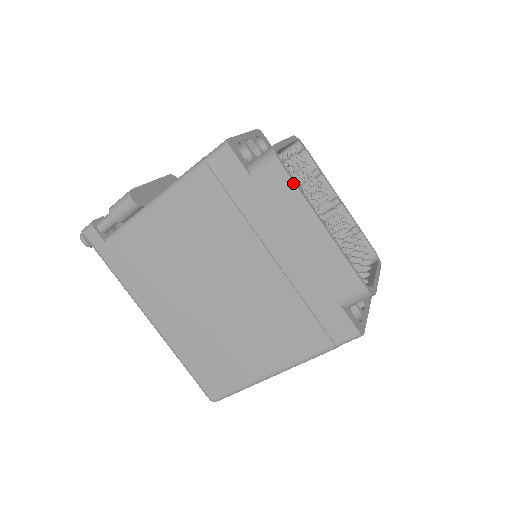
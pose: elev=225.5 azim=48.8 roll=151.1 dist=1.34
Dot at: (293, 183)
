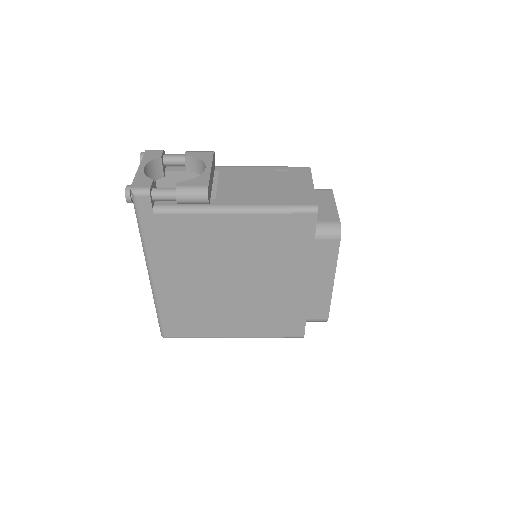
Dot at: (337, 254)
